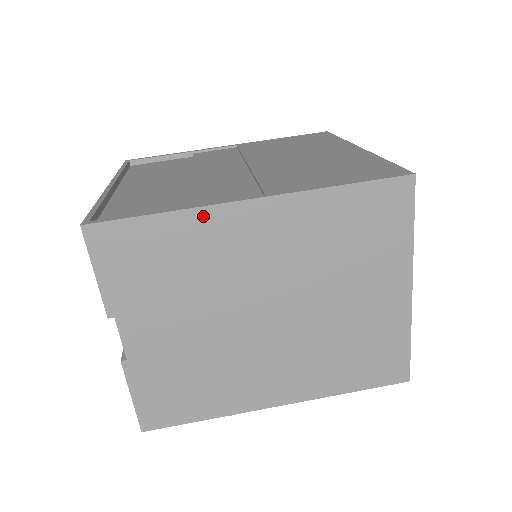
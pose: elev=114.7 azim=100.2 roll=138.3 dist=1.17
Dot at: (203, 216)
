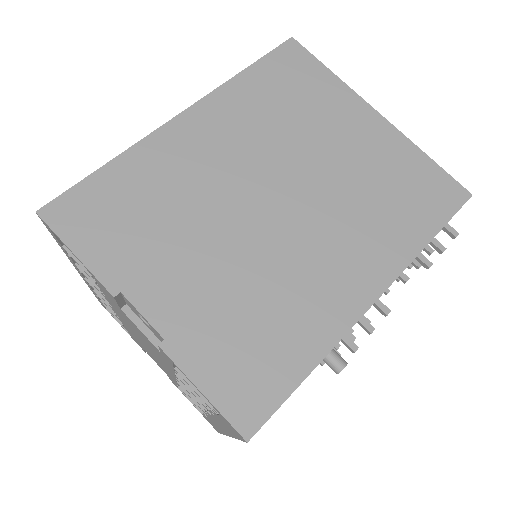
Dot at: (147, 147)
